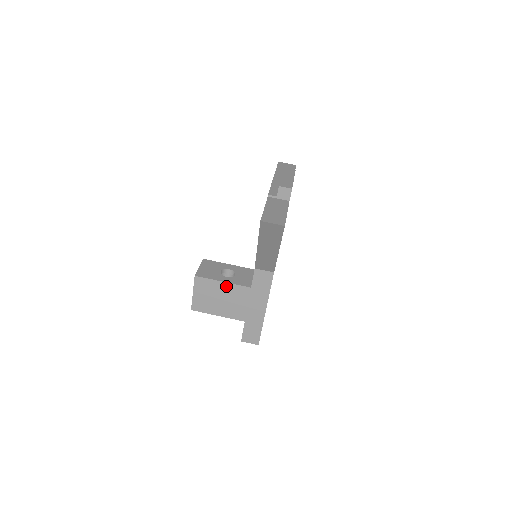
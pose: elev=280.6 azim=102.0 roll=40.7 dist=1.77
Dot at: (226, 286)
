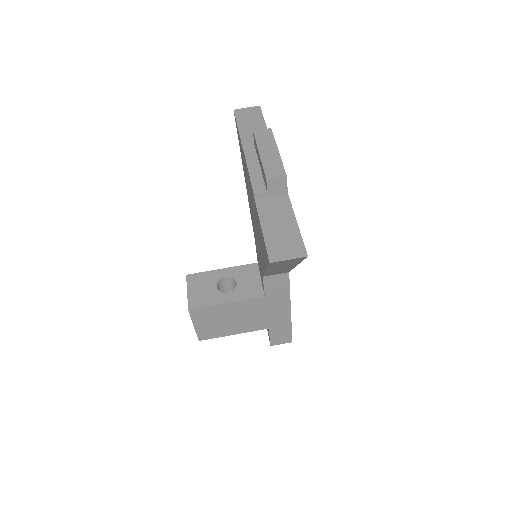
Dot at: (232, 306)
